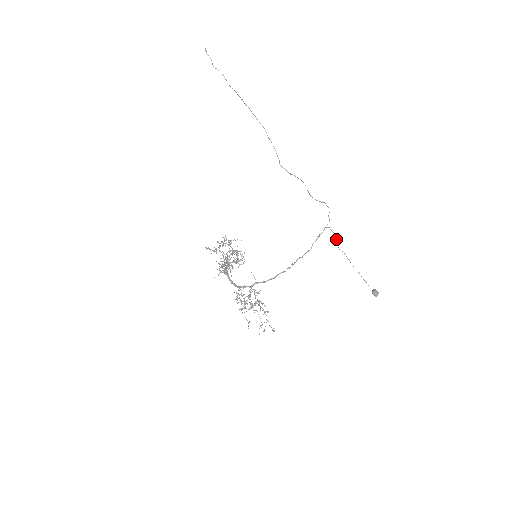
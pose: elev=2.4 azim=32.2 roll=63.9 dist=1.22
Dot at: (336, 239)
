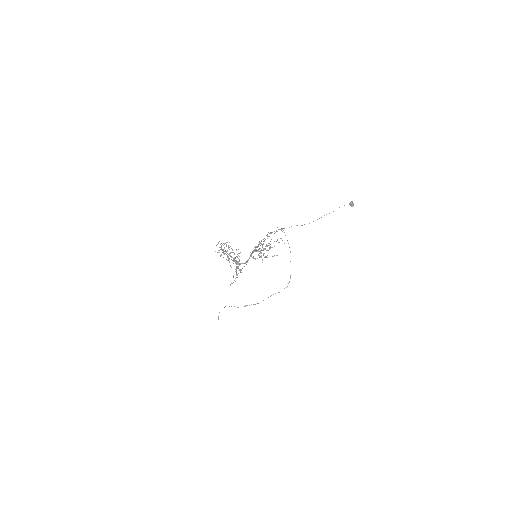
Dot at: occluded
